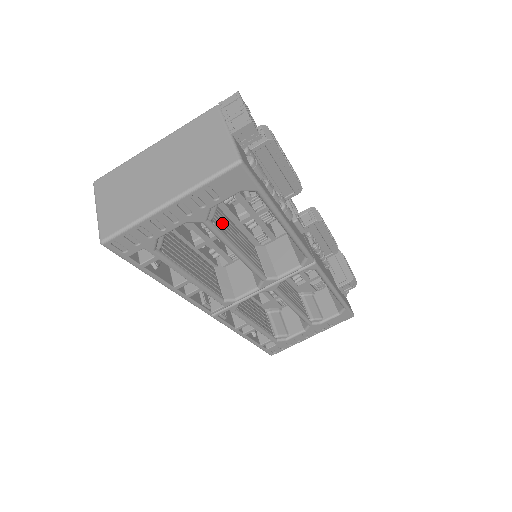
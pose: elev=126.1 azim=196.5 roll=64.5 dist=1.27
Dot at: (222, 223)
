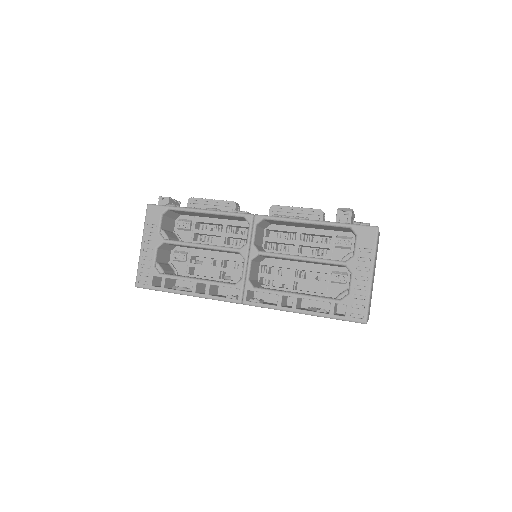
Dot at: occluded
